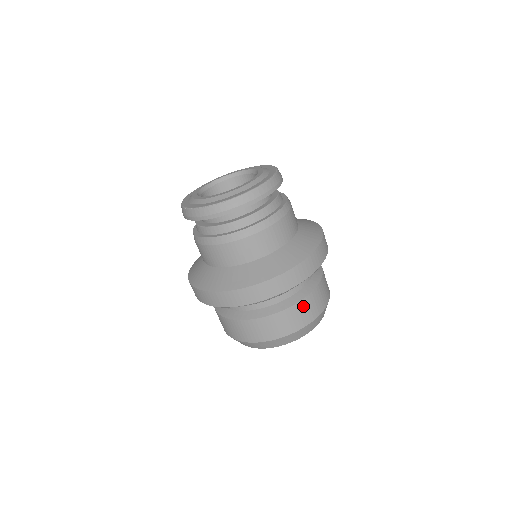
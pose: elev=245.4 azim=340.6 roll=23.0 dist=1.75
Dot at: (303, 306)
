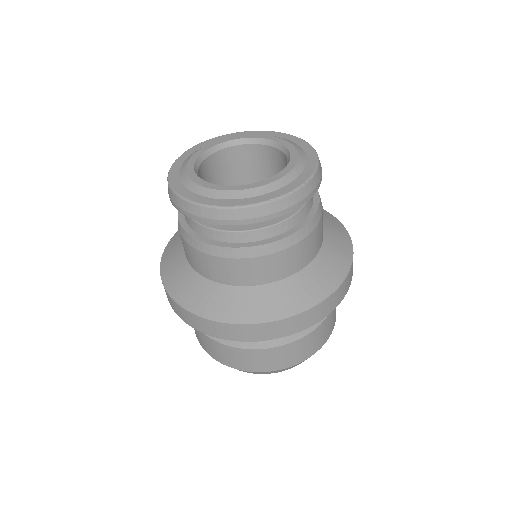
Dot at: (236, 353)
